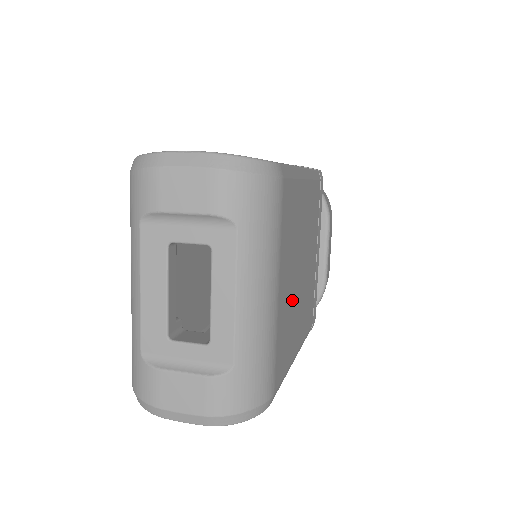
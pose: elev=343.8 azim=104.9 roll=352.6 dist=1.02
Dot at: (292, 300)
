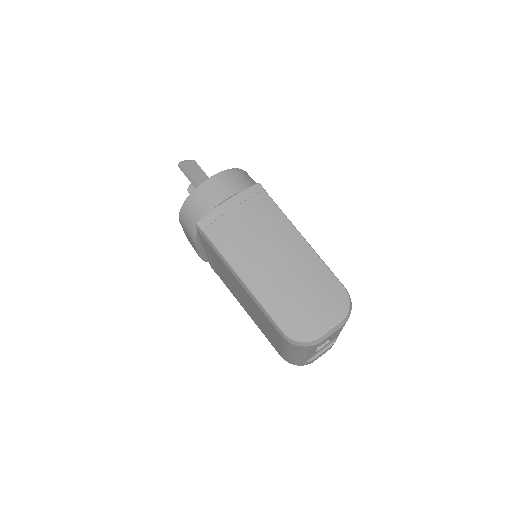
Dot at: occluded
